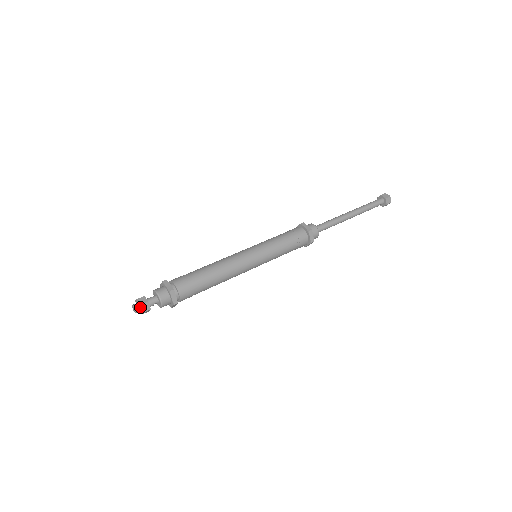
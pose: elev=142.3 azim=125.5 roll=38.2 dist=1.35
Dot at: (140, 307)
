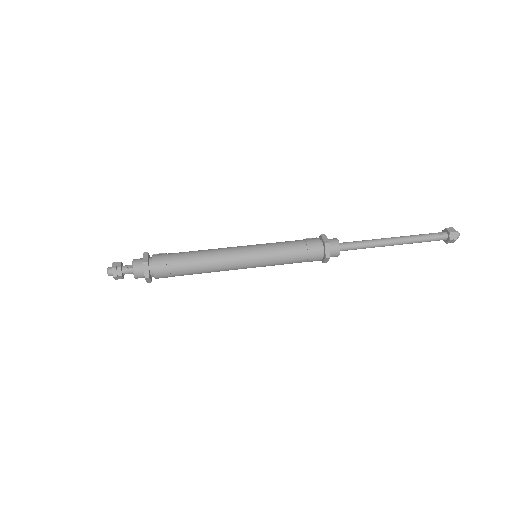
Dot at: (113, 276)
